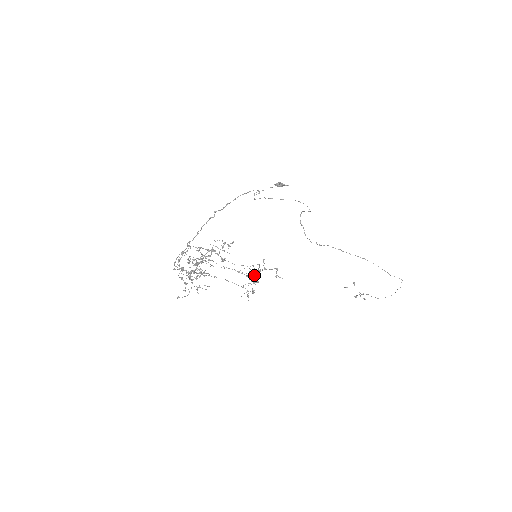
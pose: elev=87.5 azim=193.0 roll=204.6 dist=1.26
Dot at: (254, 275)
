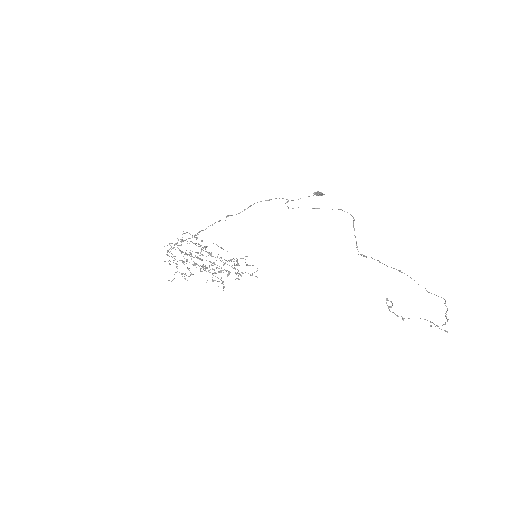
Dot at: (235, 269)
